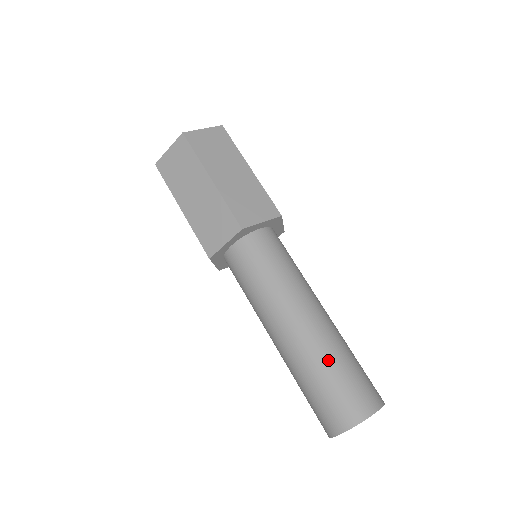
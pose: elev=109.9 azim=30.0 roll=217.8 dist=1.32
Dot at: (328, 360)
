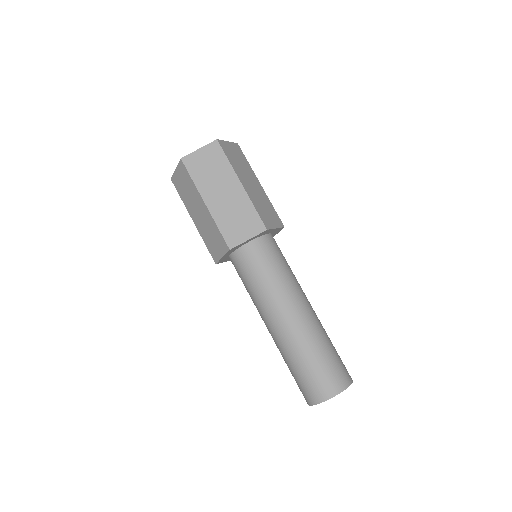
Dot at: (300, 354)
